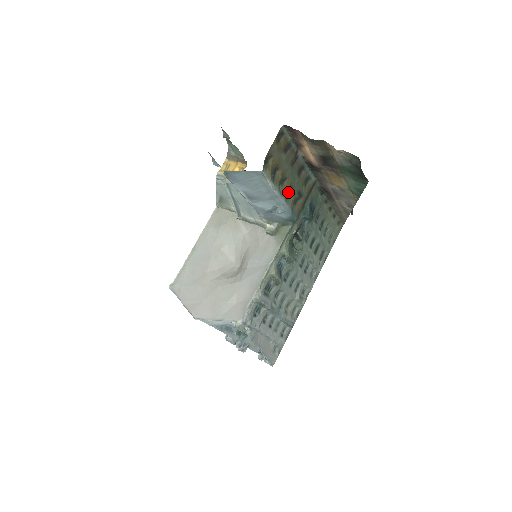
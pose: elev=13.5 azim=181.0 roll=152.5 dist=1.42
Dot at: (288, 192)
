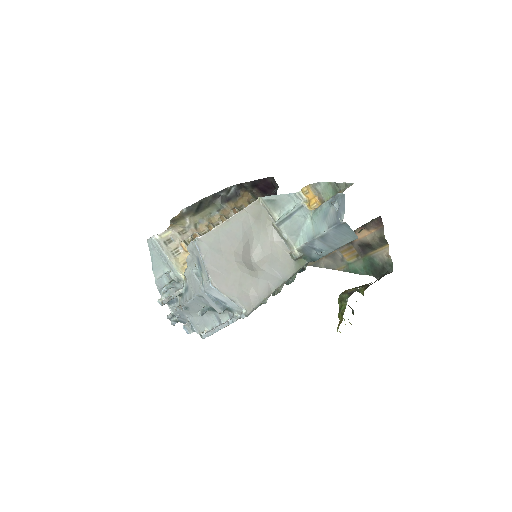
Dot at: occluded
